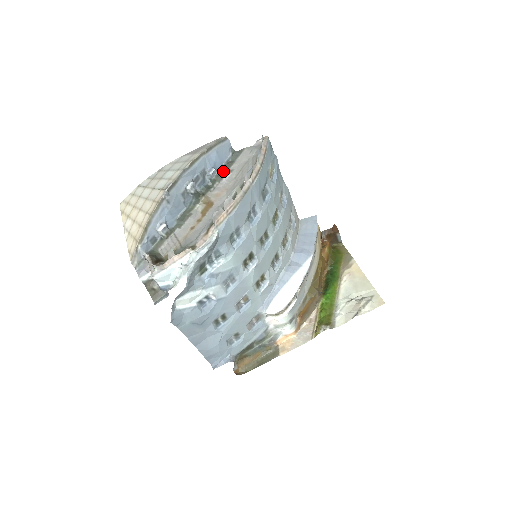
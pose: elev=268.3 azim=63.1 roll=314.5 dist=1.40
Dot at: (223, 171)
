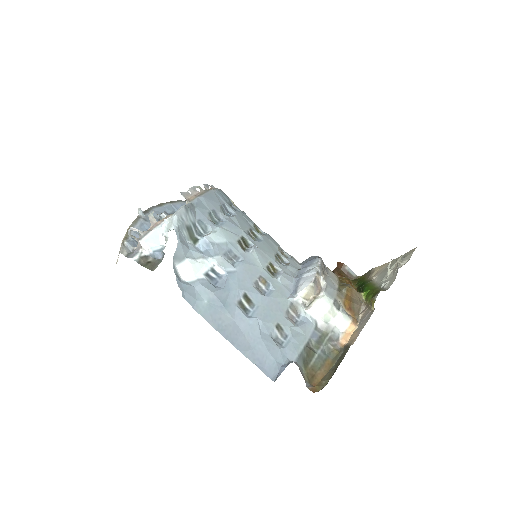
Dot at: occluded
